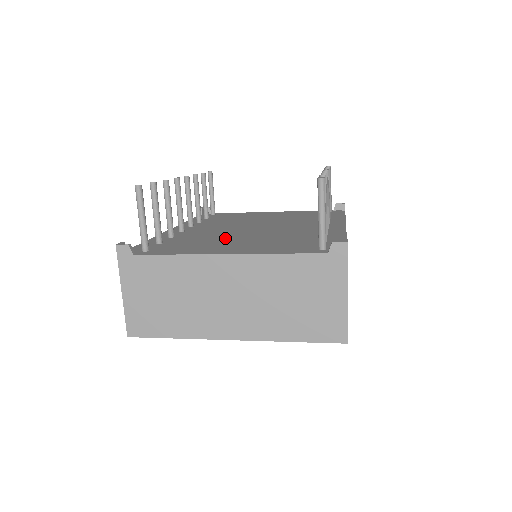
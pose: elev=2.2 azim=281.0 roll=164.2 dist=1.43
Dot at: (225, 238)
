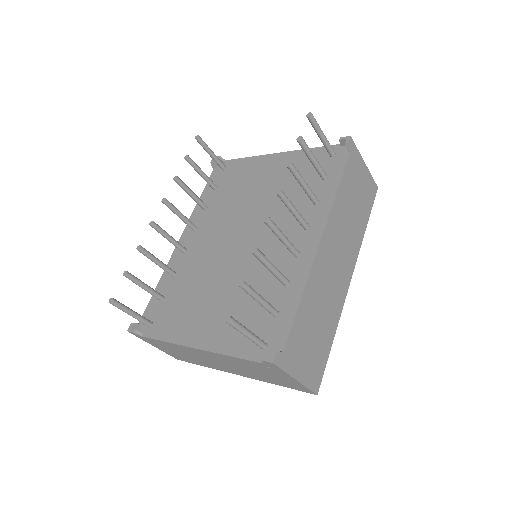
Dot at: (208, 286)
